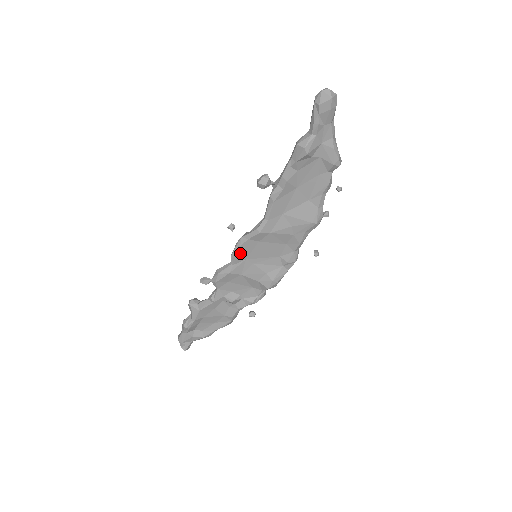
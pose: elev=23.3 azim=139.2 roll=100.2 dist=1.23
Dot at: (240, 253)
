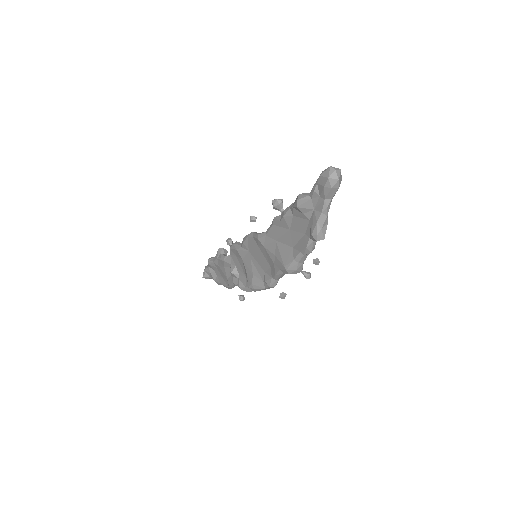
Dot at: (247, 242)
